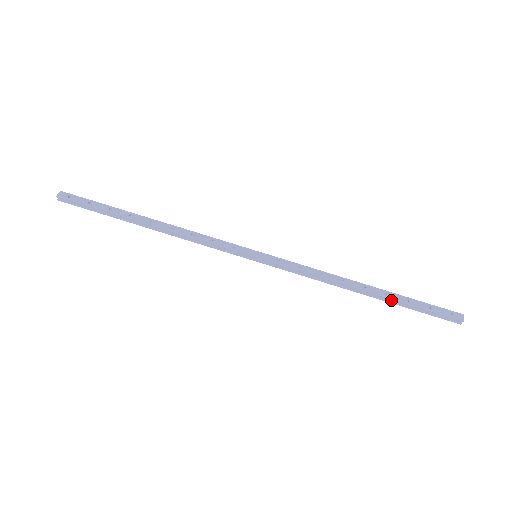
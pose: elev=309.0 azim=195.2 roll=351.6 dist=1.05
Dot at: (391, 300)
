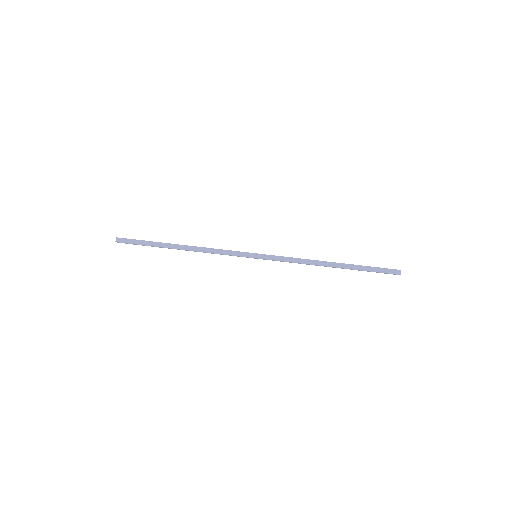
Dot at: (351, 267)
